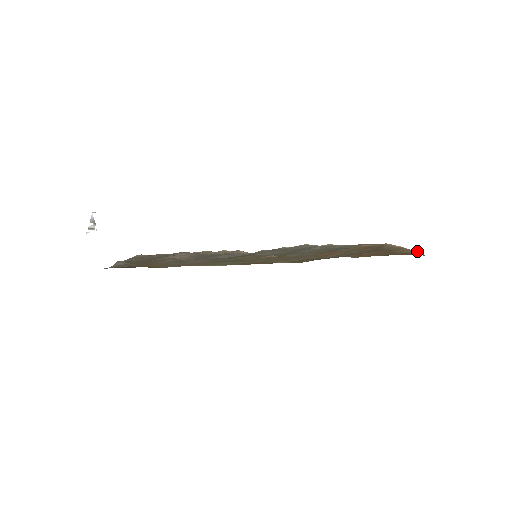
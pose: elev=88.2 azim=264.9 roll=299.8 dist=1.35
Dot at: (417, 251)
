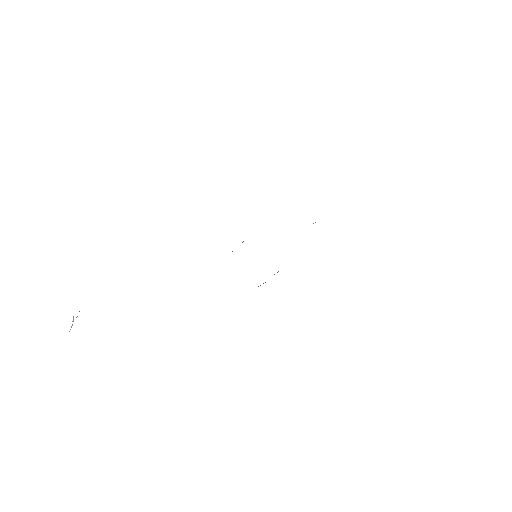
Dot at: occluded
